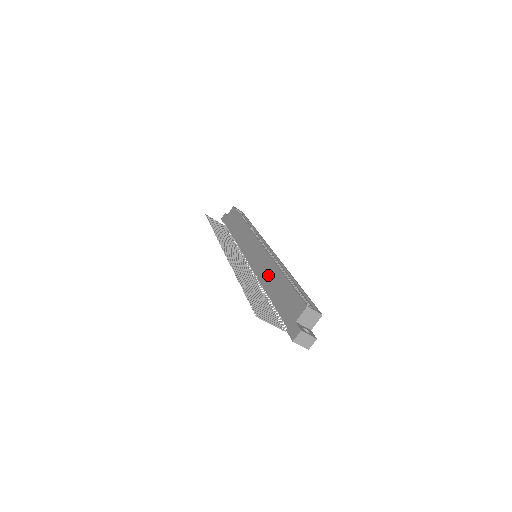
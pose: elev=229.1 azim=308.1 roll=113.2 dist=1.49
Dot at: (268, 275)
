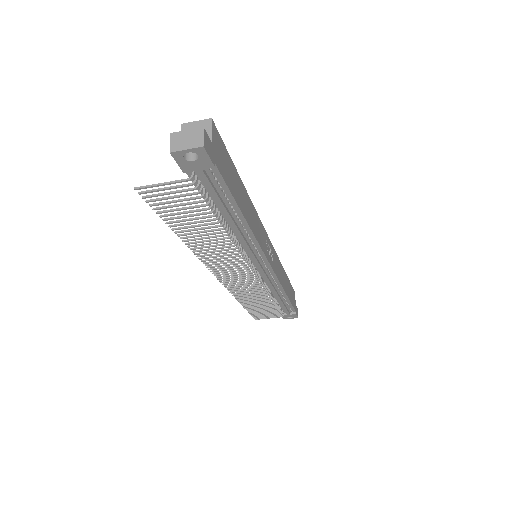
Dot at: occluded
